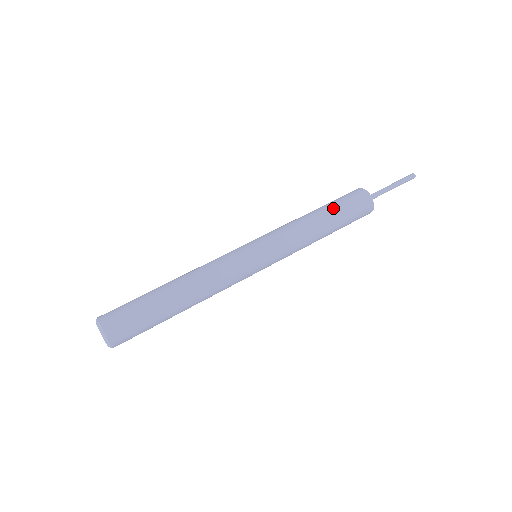
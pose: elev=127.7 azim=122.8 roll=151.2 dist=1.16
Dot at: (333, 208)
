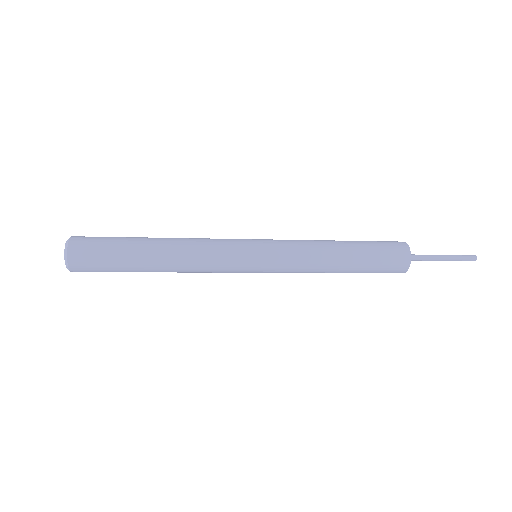
Dot at: (356, 241)
